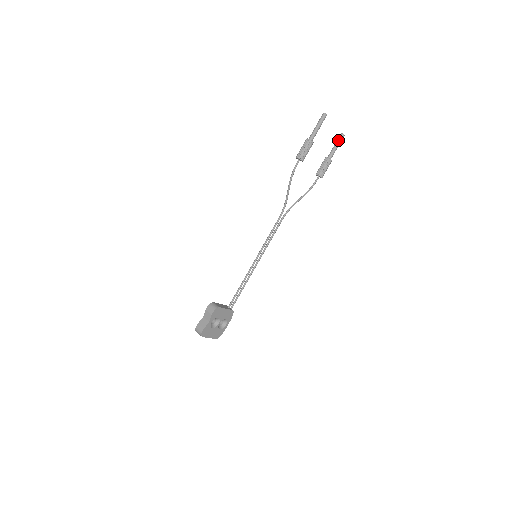
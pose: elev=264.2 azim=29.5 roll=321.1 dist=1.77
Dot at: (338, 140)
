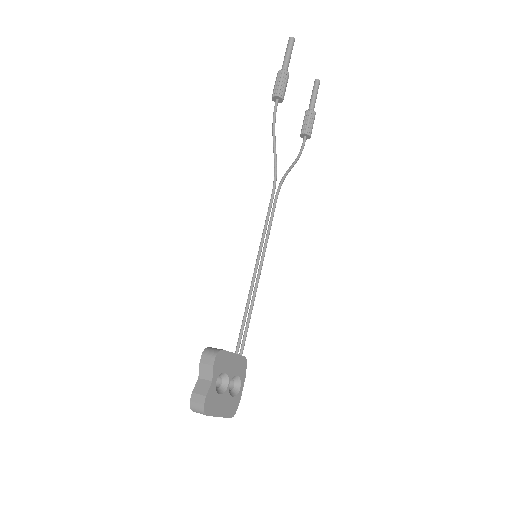
Dot at: (314, 87)
